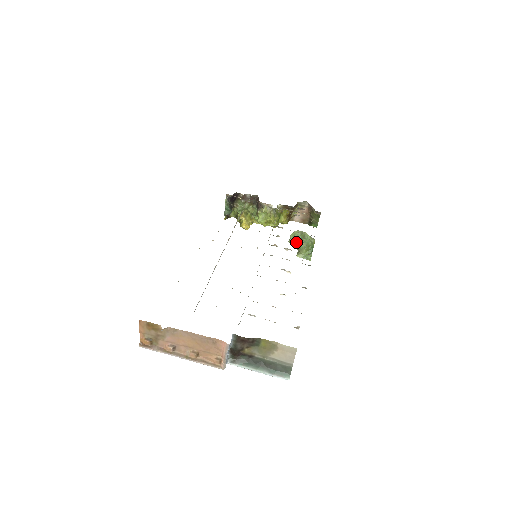
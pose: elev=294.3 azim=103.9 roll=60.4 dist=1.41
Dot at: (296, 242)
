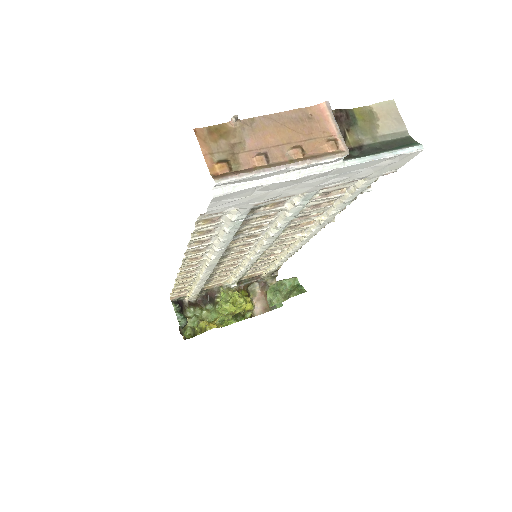
Dot at: (278, 293)
